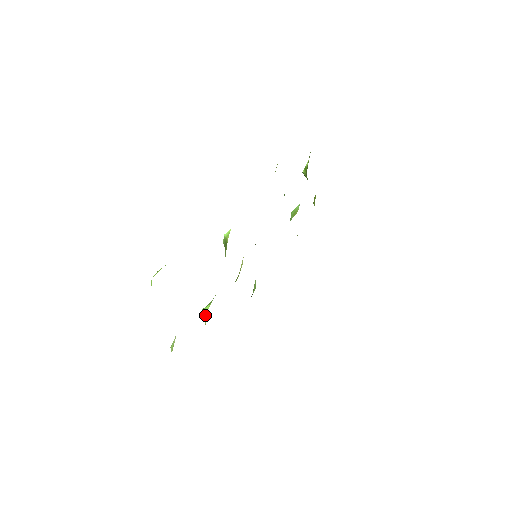
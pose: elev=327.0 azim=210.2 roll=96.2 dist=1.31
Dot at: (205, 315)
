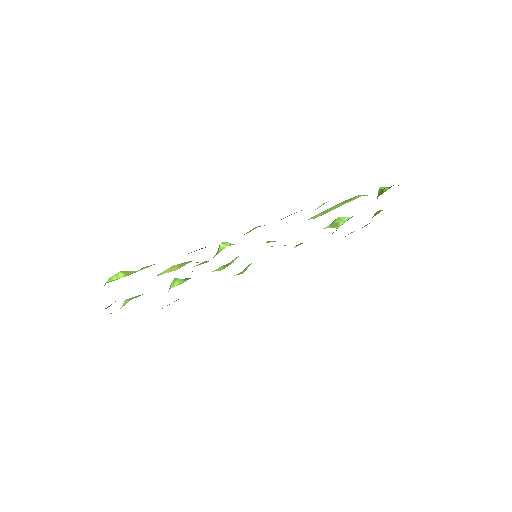
Dot at: (170, 288)
